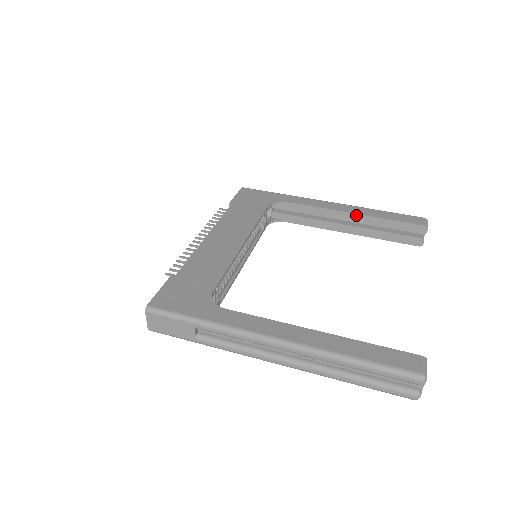
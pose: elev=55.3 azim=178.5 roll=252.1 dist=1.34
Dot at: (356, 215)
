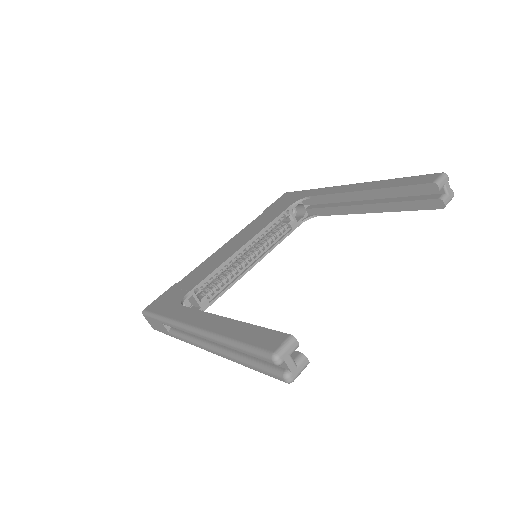
Dot at: (366, 191)
